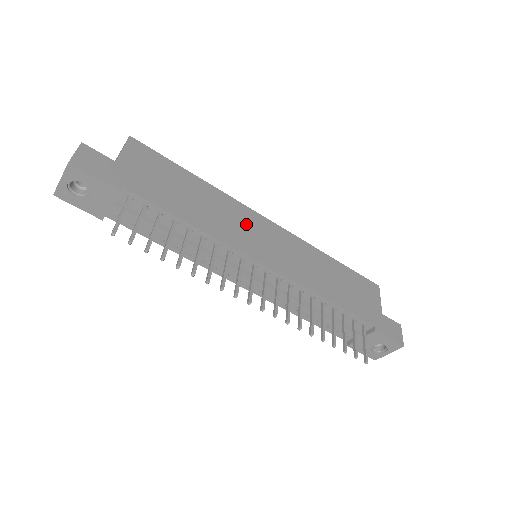
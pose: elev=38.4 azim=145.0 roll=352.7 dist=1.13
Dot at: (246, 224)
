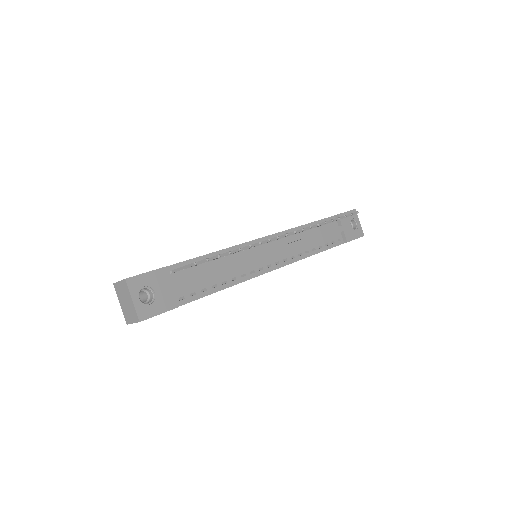
Dot at: occluded
